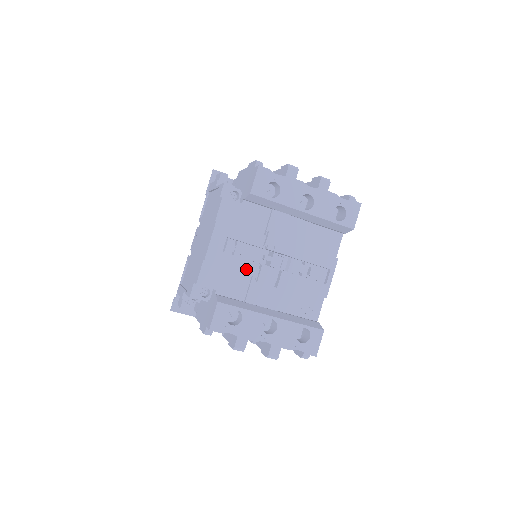
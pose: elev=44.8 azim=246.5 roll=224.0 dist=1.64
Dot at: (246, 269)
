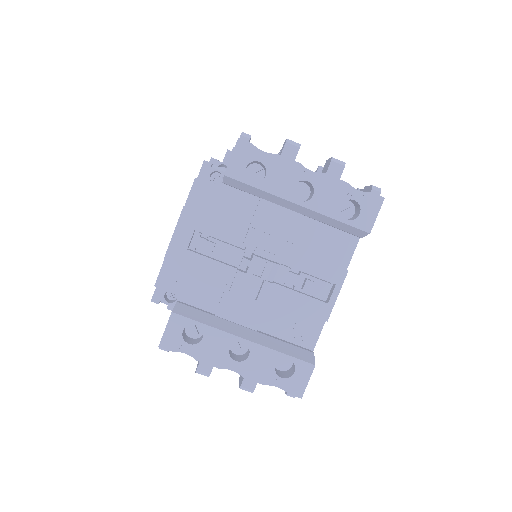
Dot at: (218, 273)
